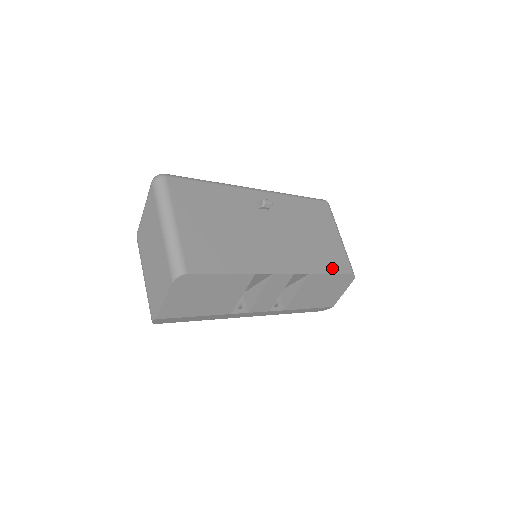
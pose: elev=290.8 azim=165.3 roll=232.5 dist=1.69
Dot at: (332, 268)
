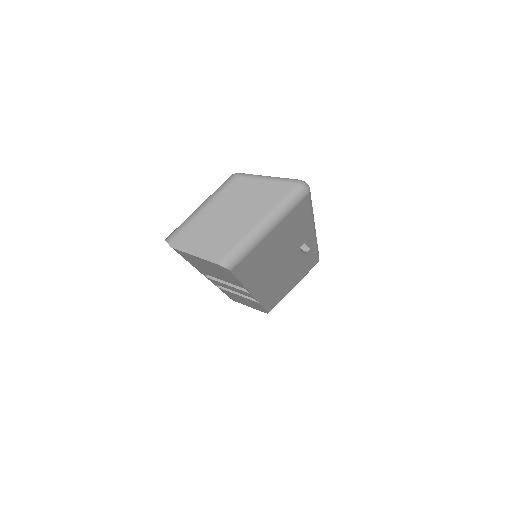
Dot at: occluded
